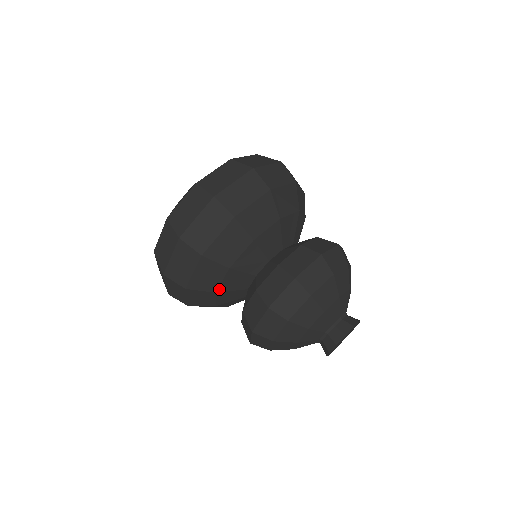
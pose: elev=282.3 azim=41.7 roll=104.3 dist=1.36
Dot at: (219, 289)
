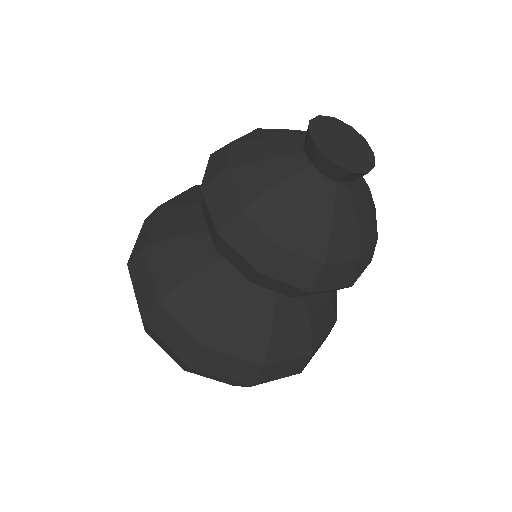
Dot at: (192, 270)
